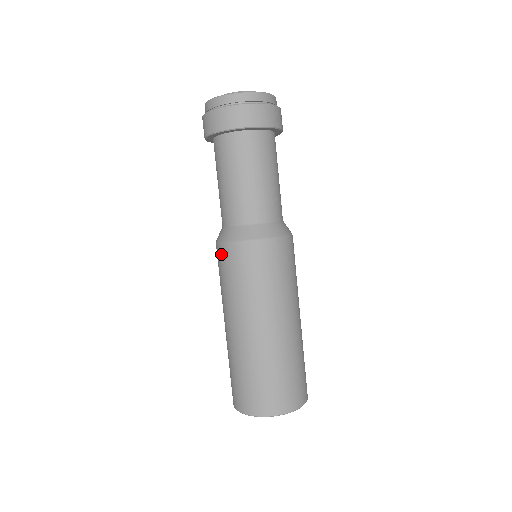
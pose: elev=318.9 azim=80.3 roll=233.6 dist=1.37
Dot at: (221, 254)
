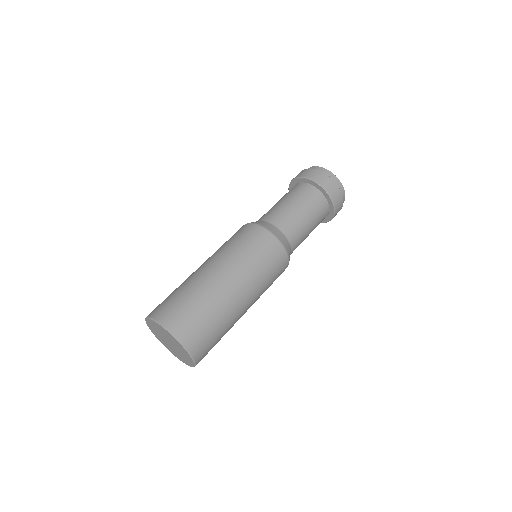
Dot at: occluded
